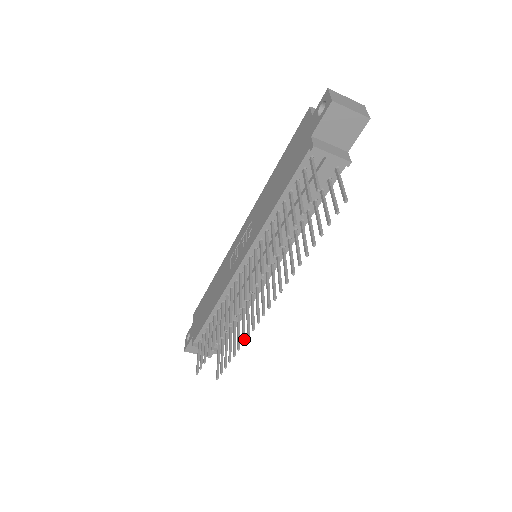
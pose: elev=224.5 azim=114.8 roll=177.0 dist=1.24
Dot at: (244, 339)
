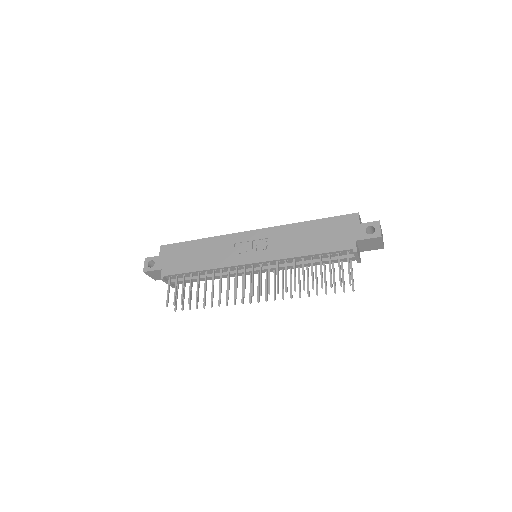
Dot at: (220, 303)
